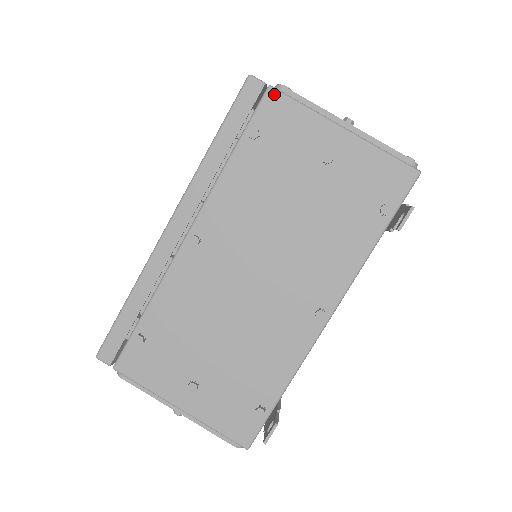
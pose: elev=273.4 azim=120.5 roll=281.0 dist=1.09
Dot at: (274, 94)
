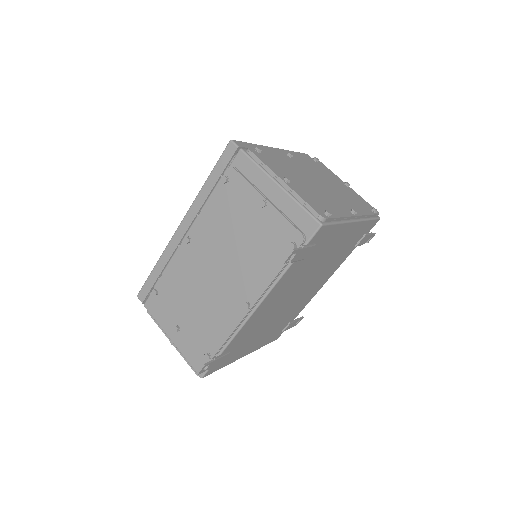
Dot at: (242, 155)
